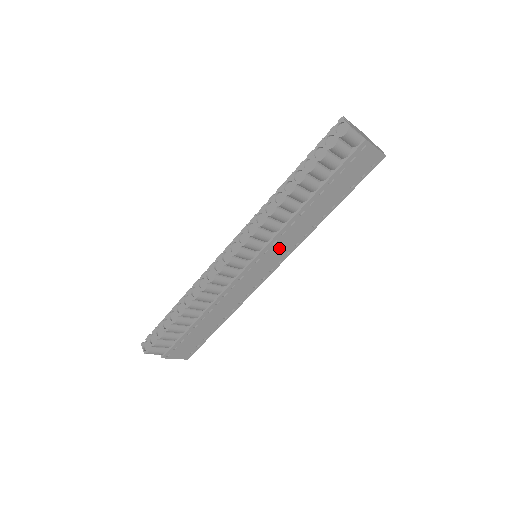
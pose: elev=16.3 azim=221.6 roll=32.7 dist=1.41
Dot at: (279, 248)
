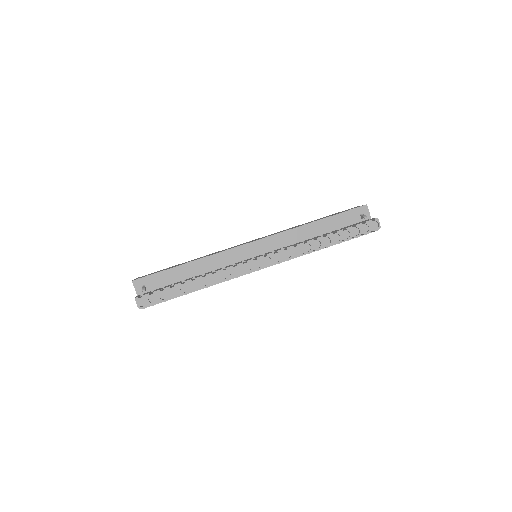
Dot at: occluded
